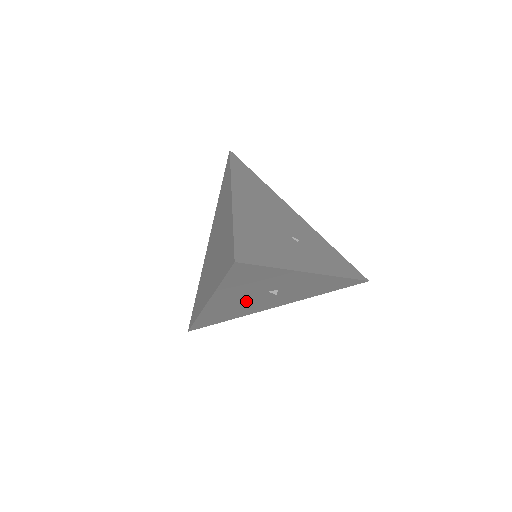
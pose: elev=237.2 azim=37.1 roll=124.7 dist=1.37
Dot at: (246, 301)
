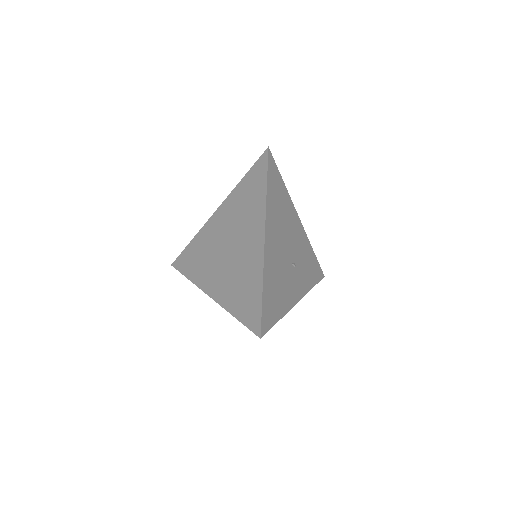
Dot at: occluded
